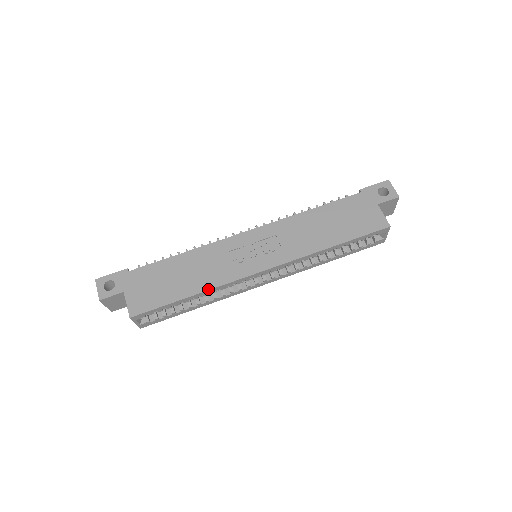
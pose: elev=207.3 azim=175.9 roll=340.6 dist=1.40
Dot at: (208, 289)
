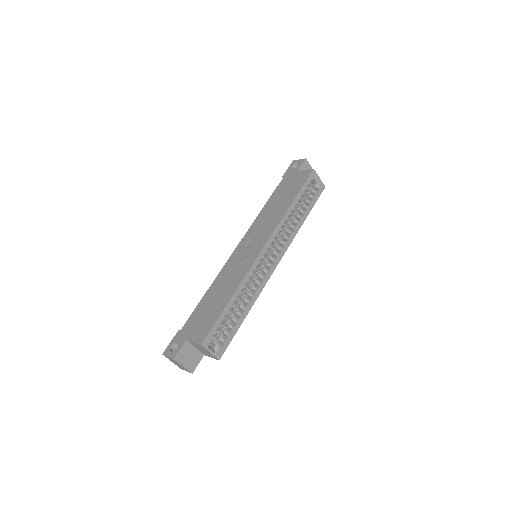
Dot at: (238, 286)
